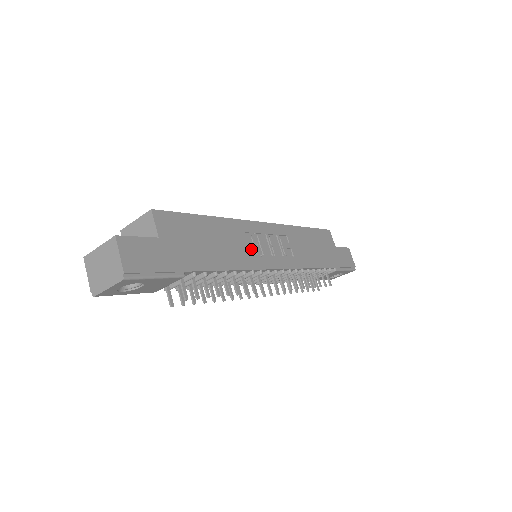
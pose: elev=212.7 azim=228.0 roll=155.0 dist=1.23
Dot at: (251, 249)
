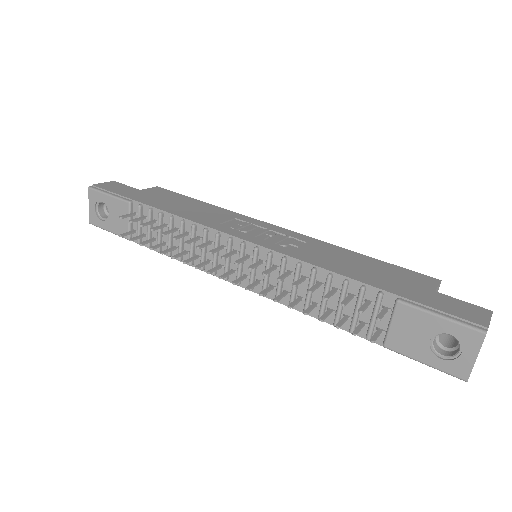
Dot at: (228, 225)
